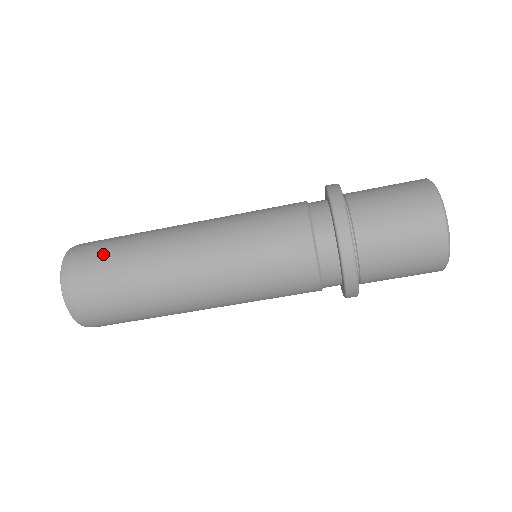
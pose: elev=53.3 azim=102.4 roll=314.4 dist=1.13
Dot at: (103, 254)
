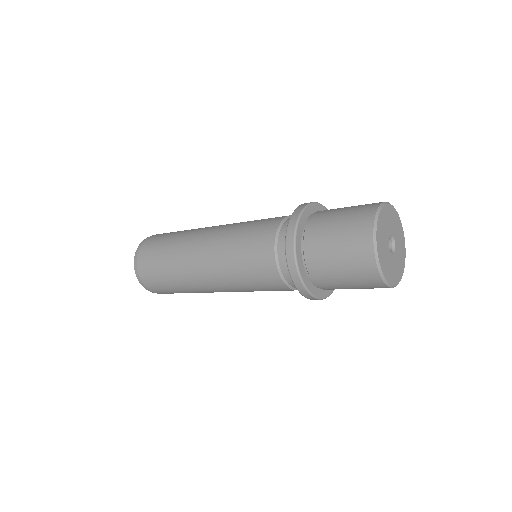
Dot at: (153, 264)
